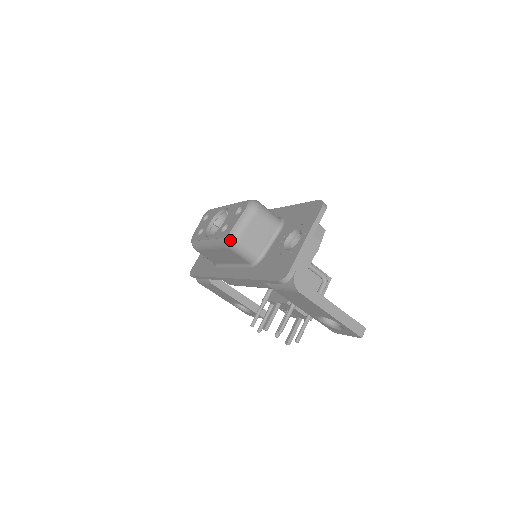
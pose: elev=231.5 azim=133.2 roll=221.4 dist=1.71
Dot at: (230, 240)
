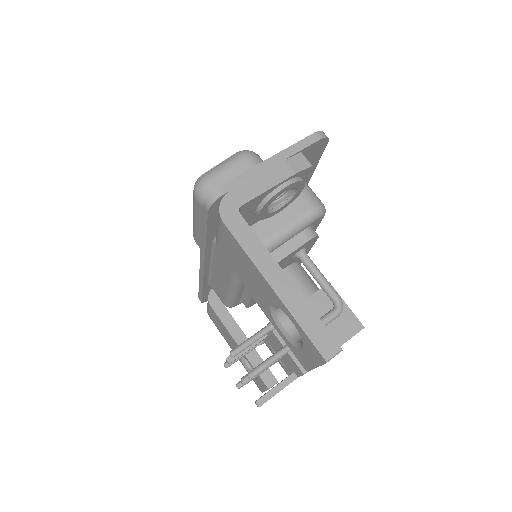
Dot at: (197, 183)
